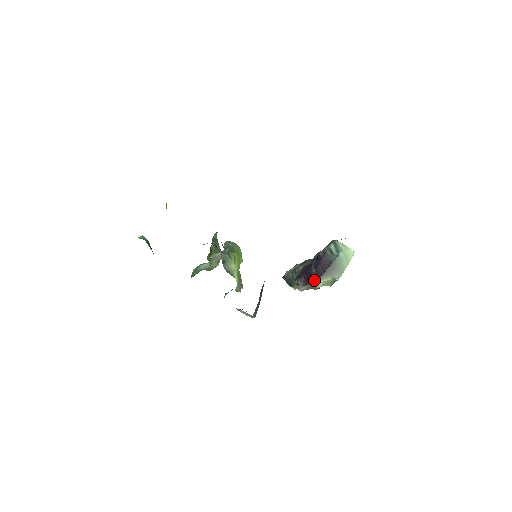
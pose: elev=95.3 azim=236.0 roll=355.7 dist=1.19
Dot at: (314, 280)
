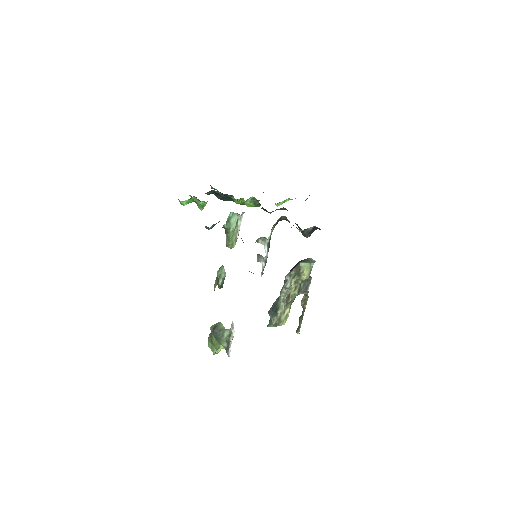
Dot at: (298, 263)
